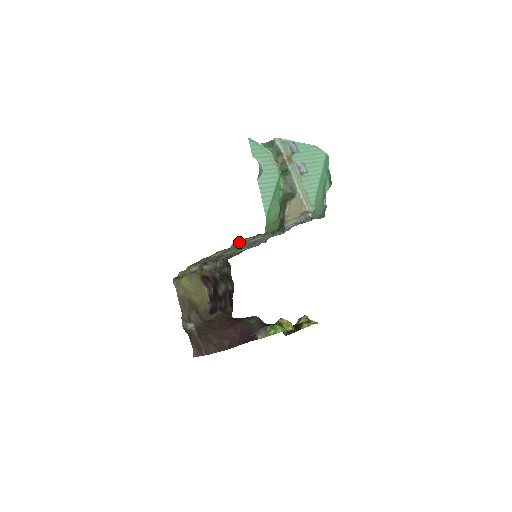
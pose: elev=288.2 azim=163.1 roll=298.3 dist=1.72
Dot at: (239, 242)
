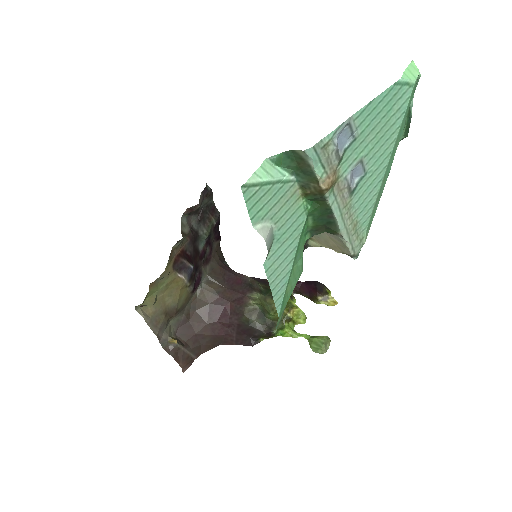
Dot at: occluded
